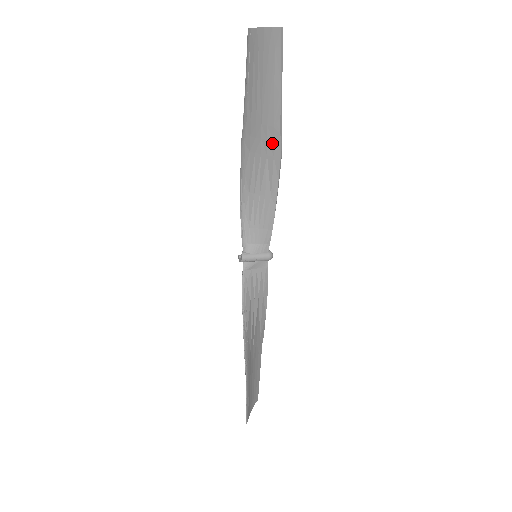
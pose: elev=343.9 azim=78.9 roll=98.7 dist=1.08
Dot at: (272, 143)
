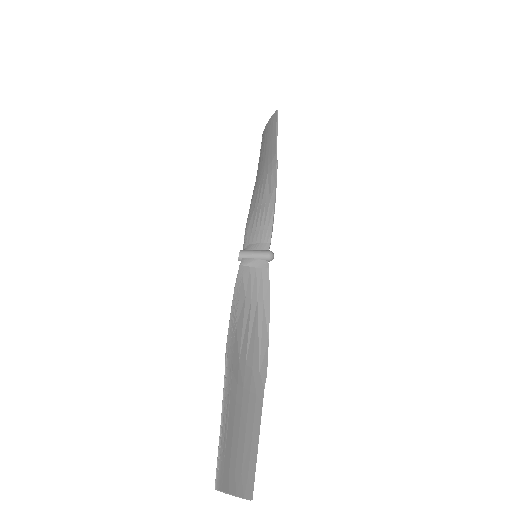
Dot at: (271, 164)
